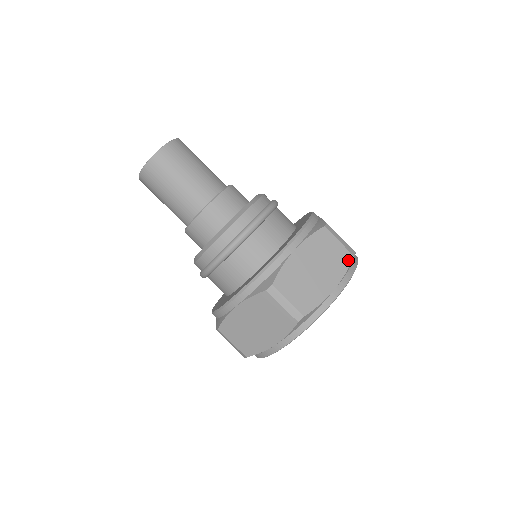
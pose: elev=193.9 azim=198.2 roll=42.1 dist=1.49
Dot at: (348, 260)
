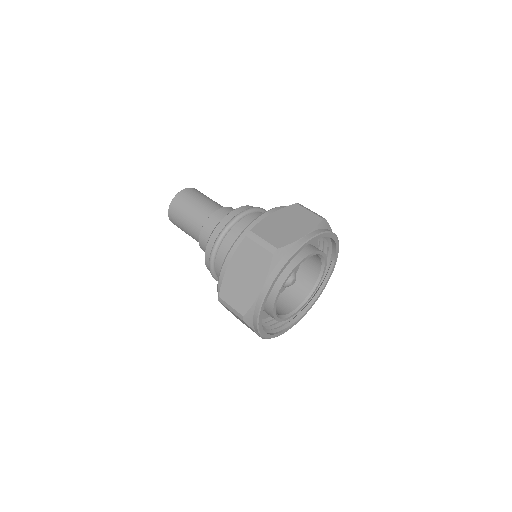
Dot at: (318, 220)
